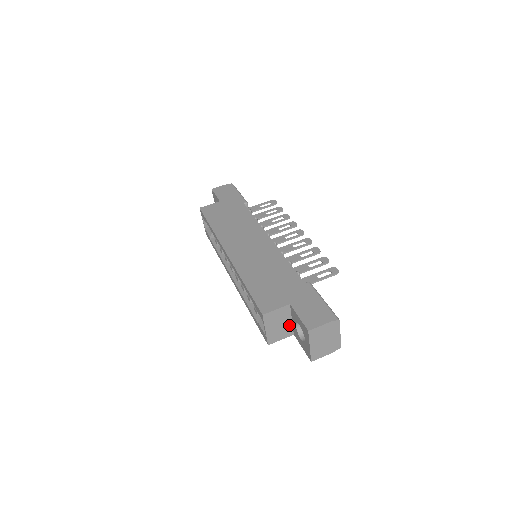
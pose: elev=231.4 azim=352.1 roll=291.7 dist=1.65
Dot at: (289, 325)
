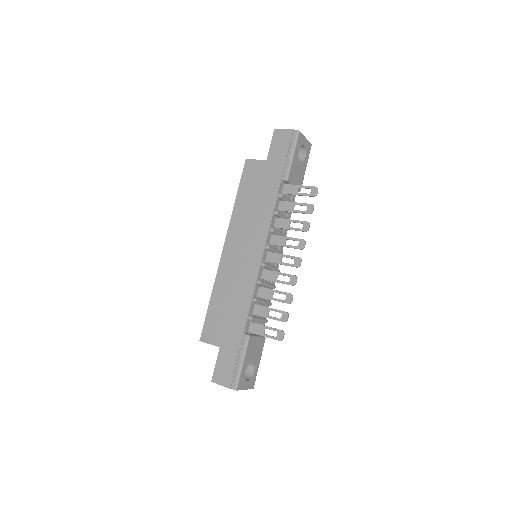
Dot at: occluded
